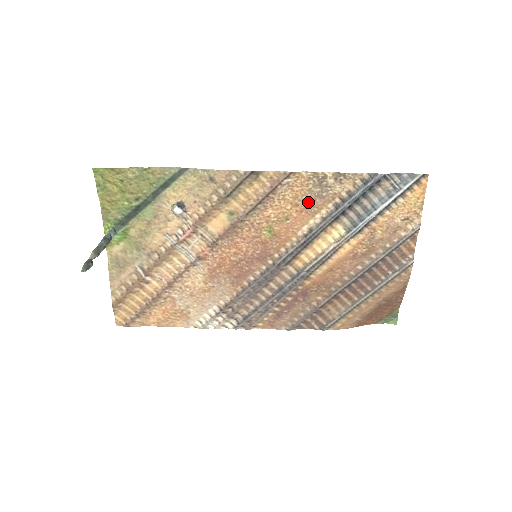
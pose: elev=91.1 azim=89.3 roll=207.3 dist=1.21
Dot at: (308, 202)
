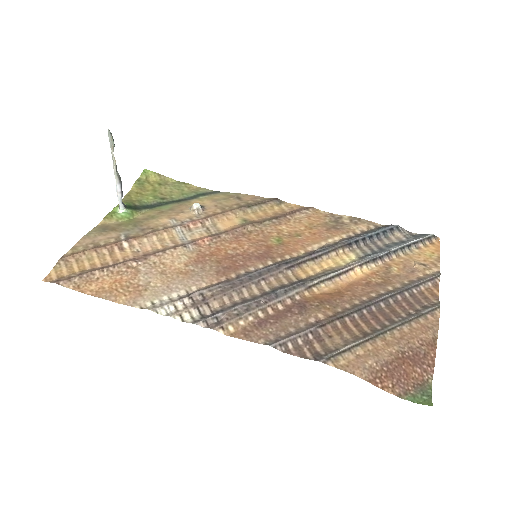
Dot at: (322, 229)
